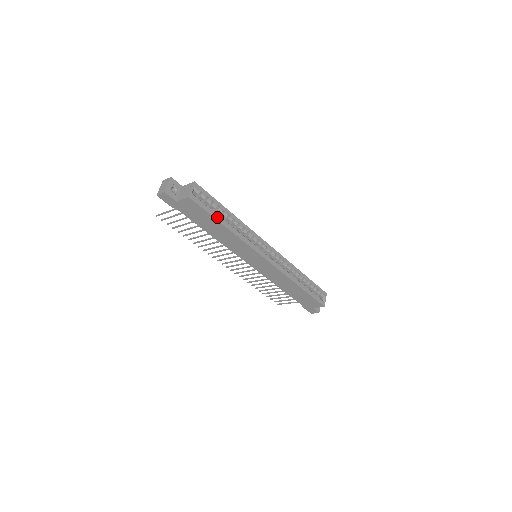
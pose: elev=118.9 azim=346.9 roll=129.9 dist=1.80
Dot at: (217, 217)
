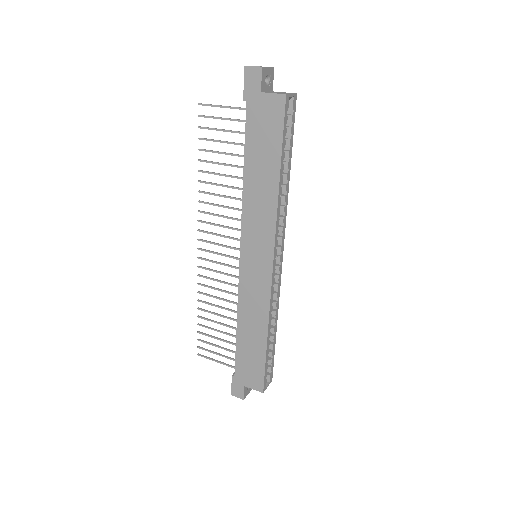
Dot at: (283, 154)
